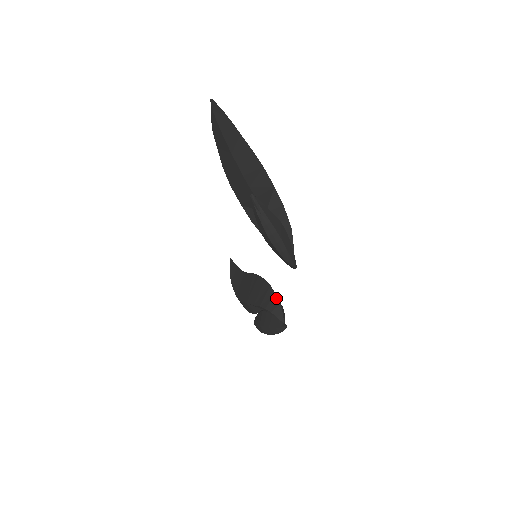
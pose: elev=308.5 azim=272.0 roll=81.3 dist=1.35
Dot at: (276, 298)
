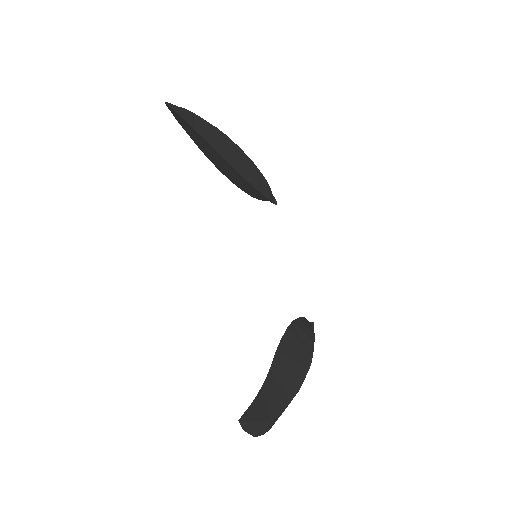
Dot at: (264, 197)
